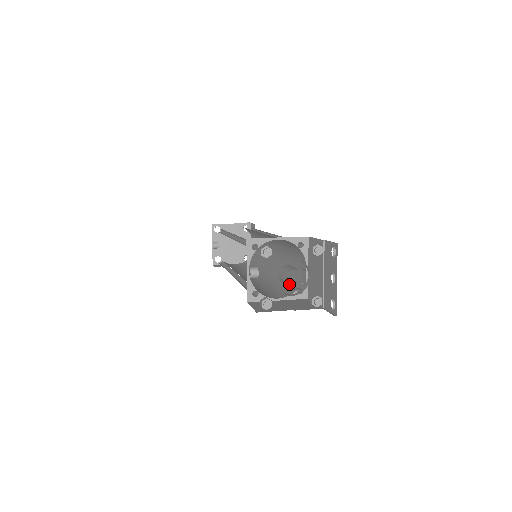
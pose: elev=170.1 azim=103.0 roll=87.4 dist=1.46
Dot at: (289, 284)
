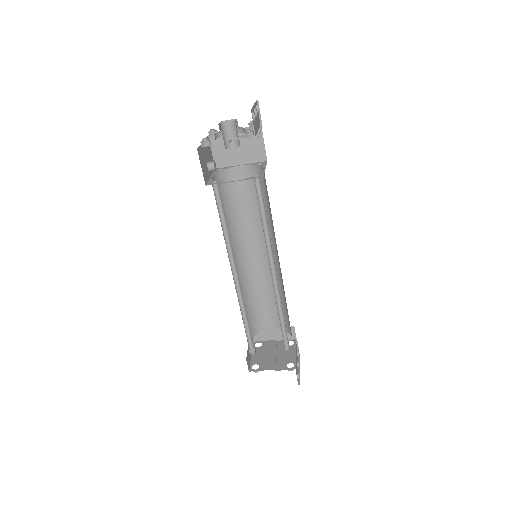
Dot at: (258, 200)
